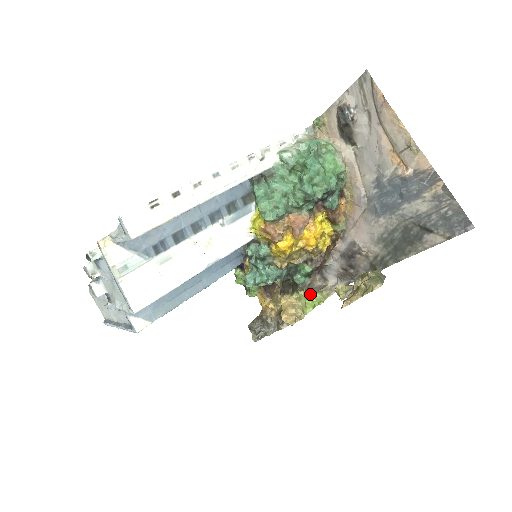
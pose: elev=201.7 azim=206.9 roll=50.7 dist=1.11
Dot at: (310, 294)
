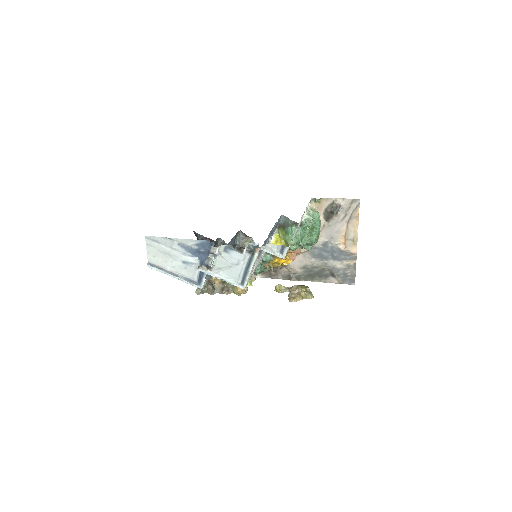
Dot at: occluded
